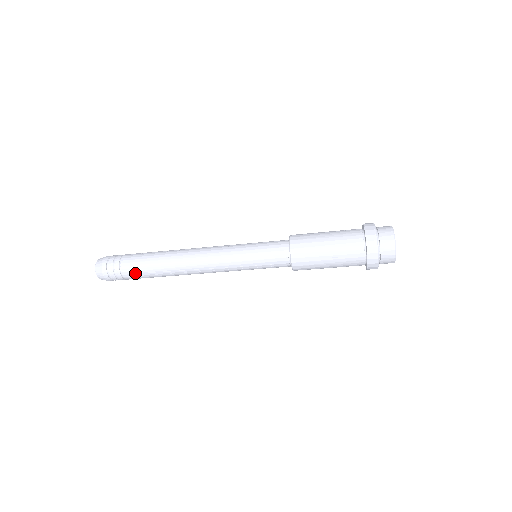
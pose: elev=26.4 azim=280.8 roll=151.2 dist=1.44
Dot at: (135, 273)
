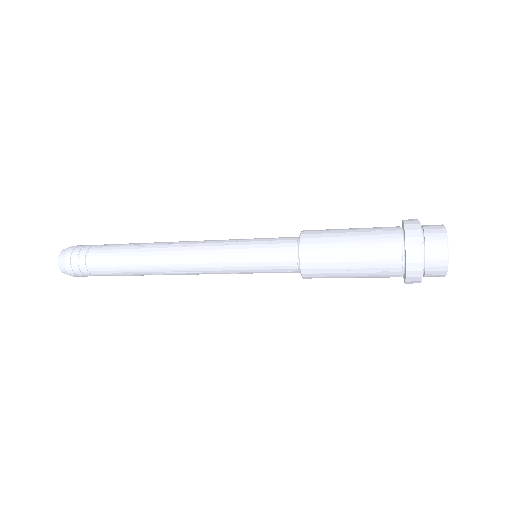
Dot at: (106, 273)
